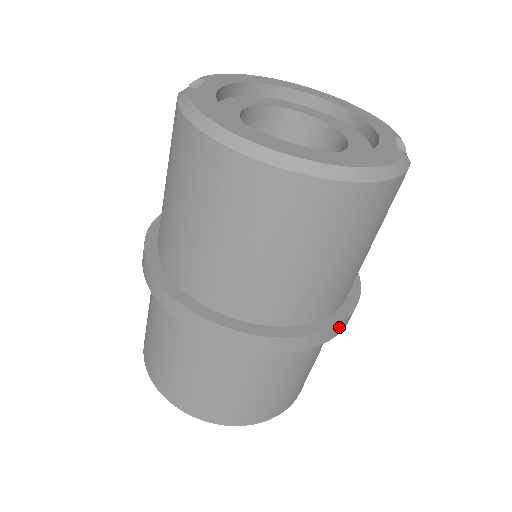
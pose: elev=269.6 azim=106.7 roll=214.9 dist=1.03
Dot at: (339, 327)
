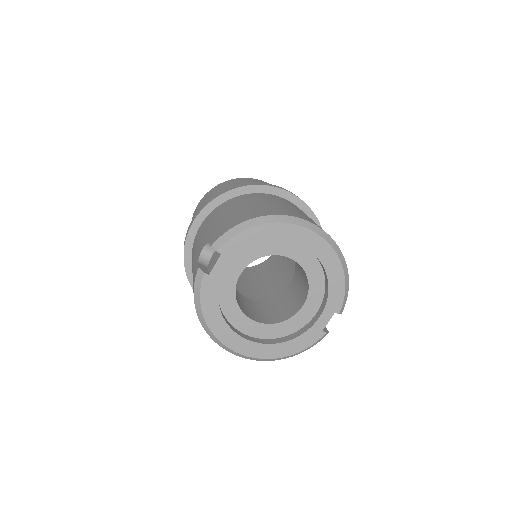
Dot at: occluded
